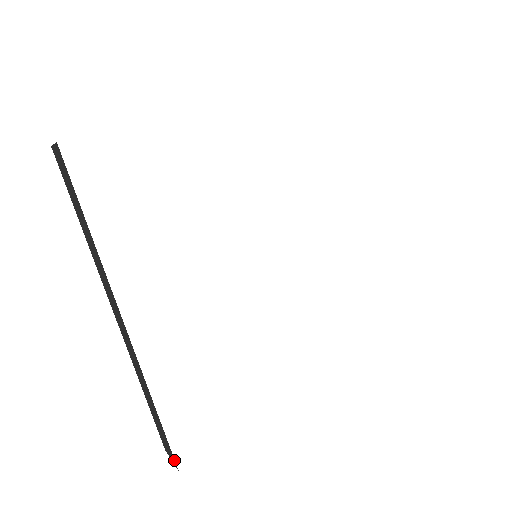
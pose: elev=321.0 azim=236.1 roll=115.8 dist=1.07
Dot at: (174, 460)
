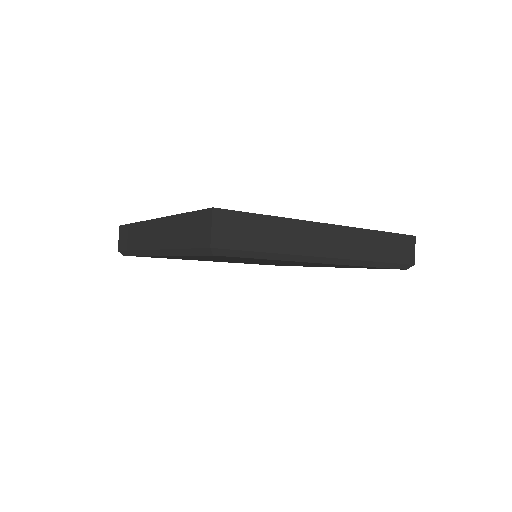
Dot at: (206, 211)
